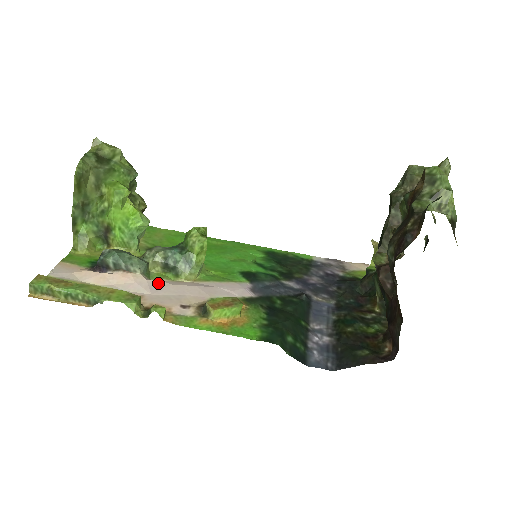
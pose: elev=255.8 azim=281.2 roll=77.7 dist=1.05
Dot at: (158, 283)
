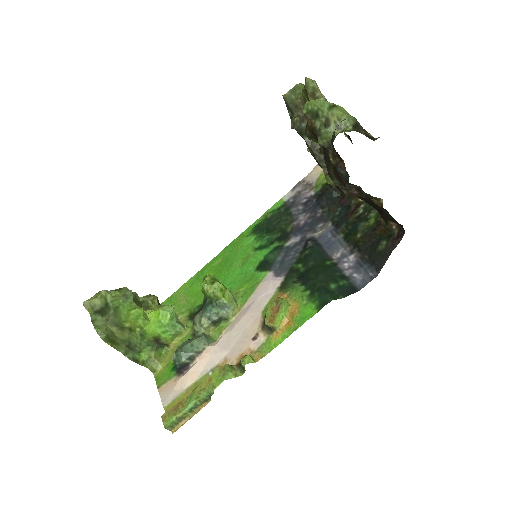
Dot at: (223, 339)
